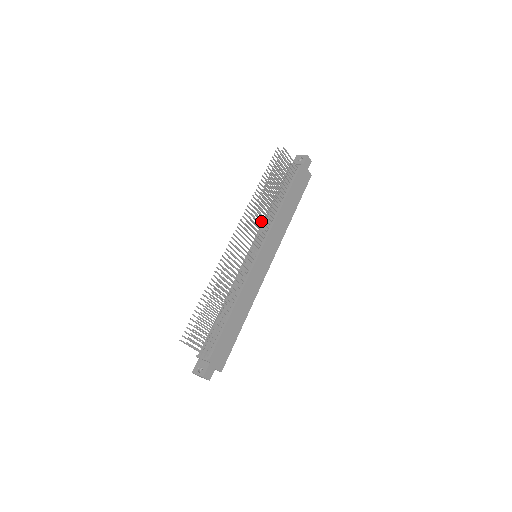
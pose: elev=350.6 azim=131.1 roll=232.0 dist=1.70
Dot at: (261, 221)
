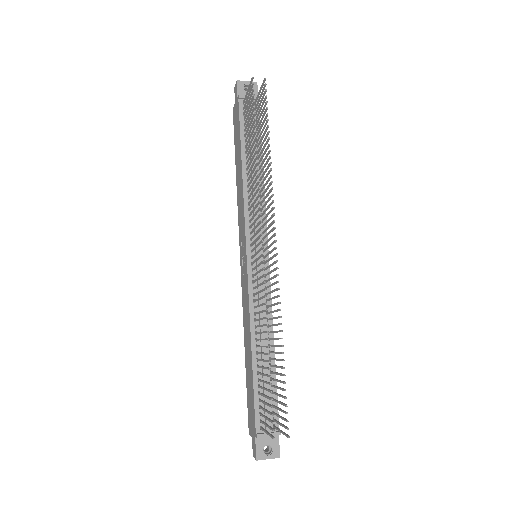
Dot at: occluded
